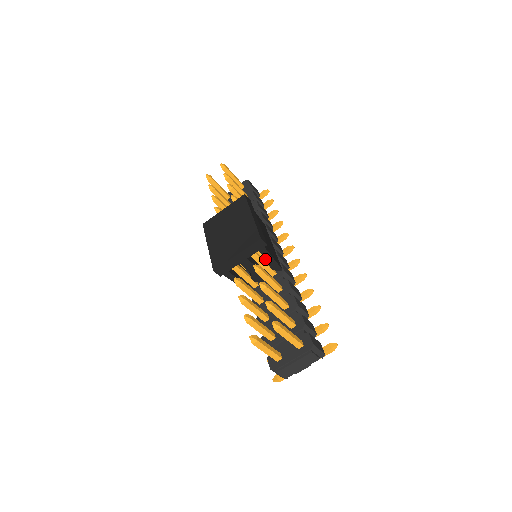
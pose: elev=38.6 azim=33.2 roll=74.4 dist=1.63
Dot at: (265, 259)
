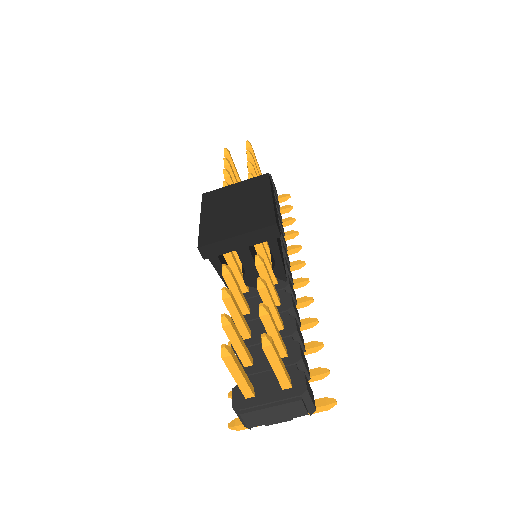
Dot at: occluded
